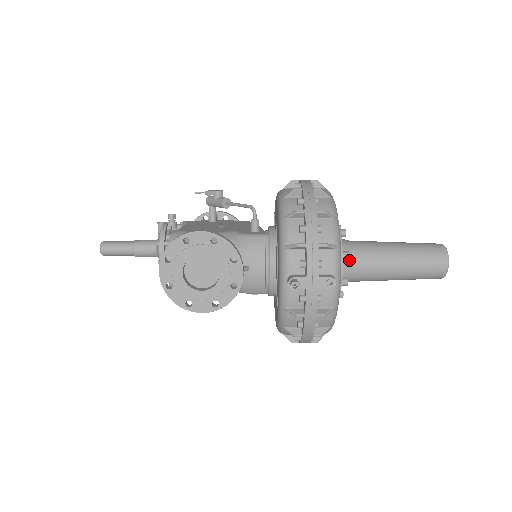
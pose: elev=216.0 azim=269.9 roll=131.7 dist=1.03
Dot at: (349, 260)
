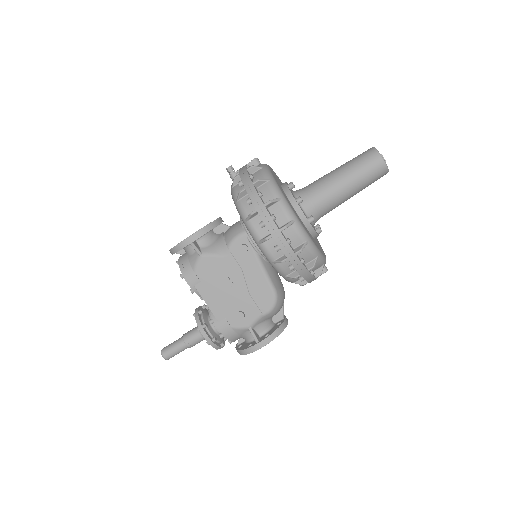
Dot at: occluded
